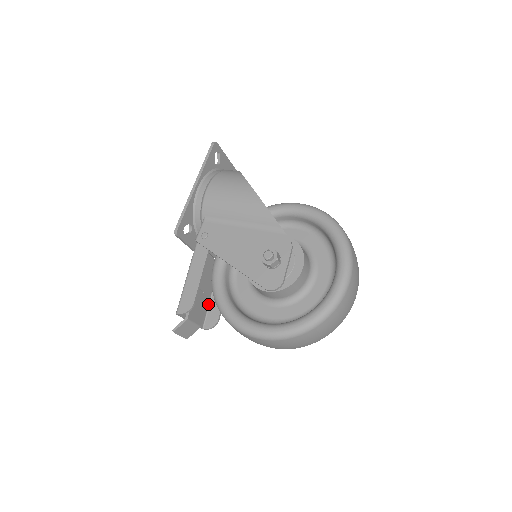
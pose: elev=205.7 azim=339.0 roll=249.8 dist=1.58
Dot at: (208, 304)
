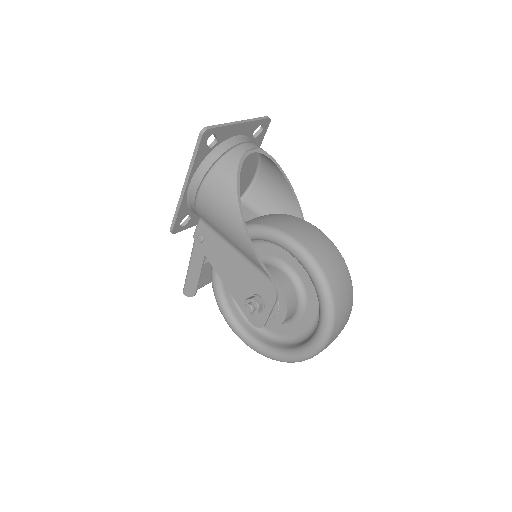
Dot at: occluded
